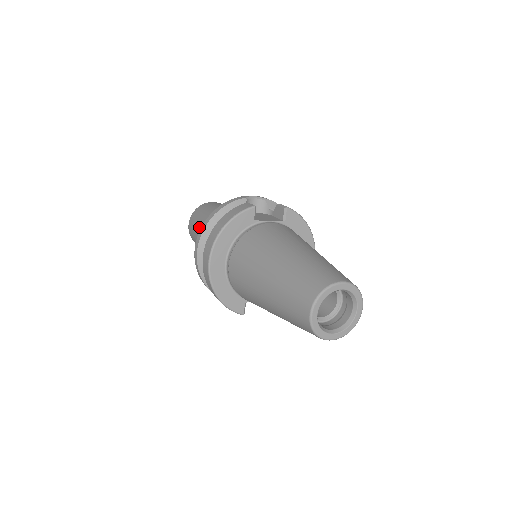
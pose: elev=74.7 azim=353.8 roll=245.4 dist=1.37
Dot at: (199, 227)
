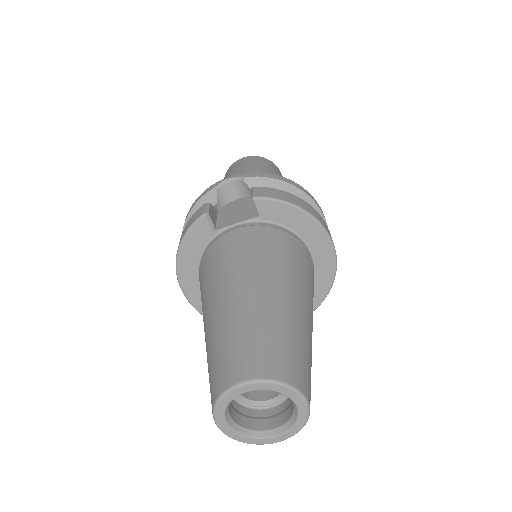
Dot at: occluded
